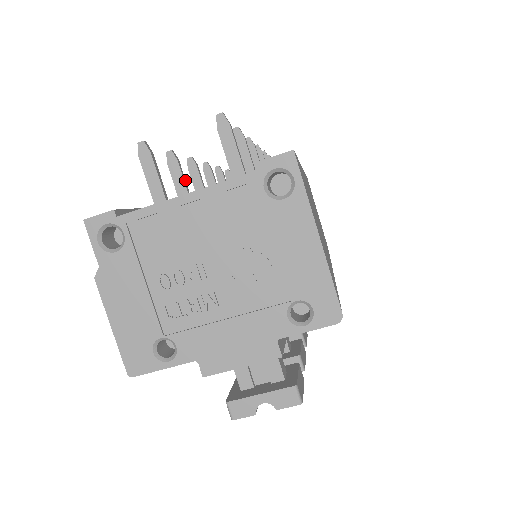
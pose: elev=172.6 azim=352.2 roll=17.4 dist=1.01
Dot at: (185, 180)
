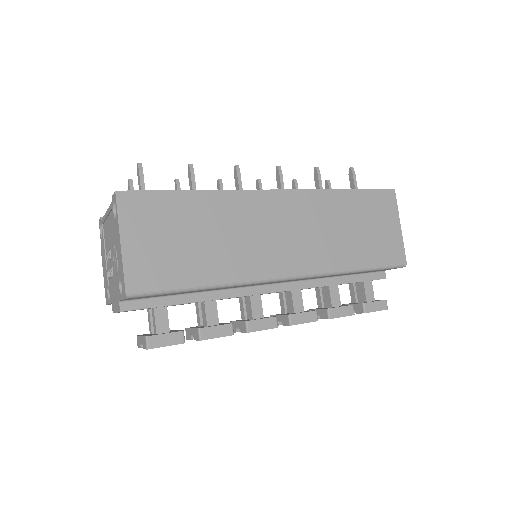
Dot at: occluded
